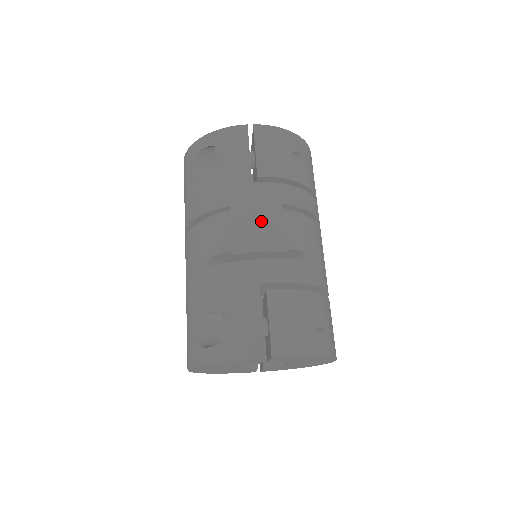
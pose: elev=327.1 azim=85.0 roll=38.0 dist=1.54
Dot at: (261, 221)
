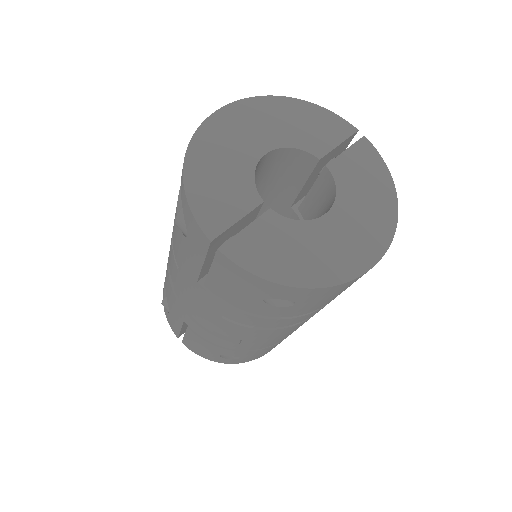
Dot at: (196, 306)
